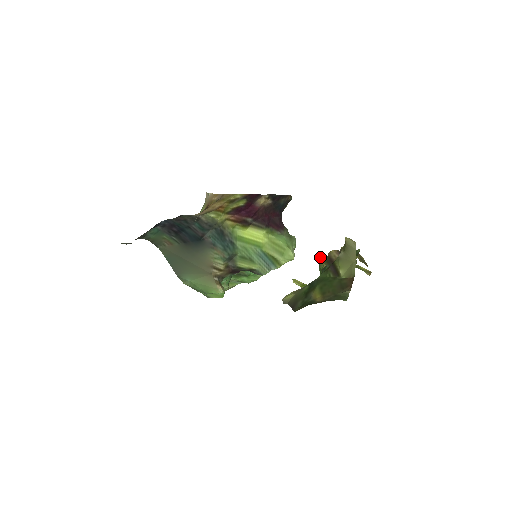
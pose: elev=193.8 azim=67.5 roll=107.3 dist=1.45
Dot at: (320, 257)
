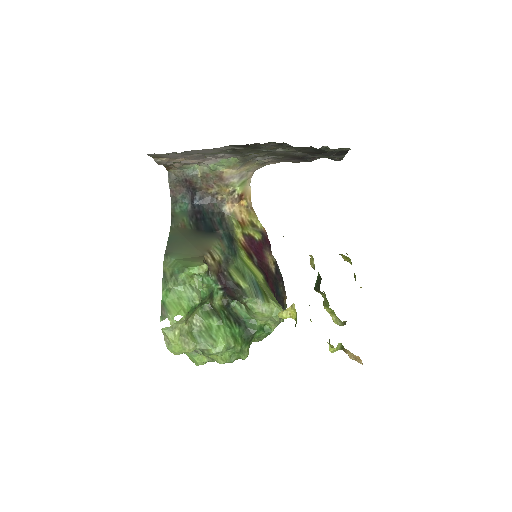
Dot at: occluded
